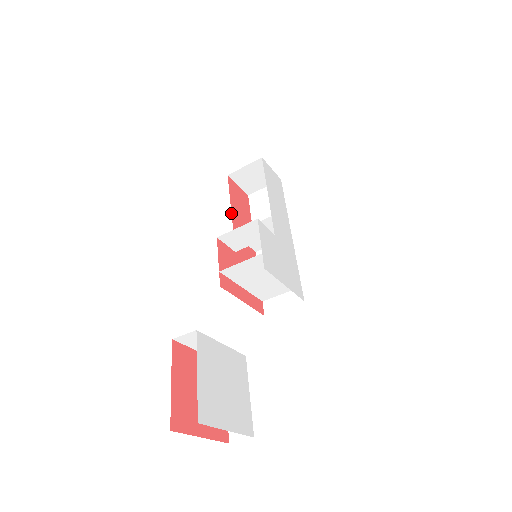
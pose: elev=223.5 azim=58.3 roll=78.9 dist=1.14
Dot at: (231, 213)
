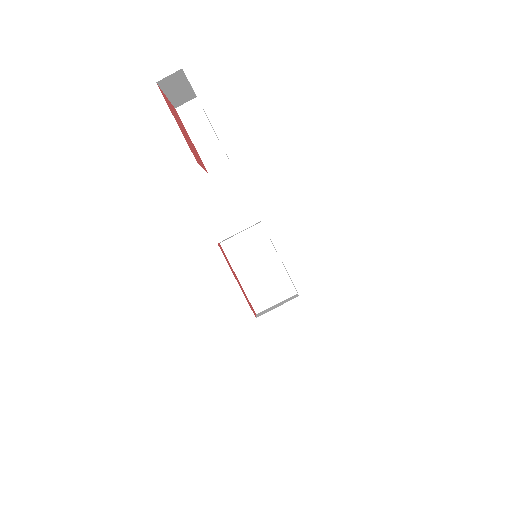
Dot at: occluded
